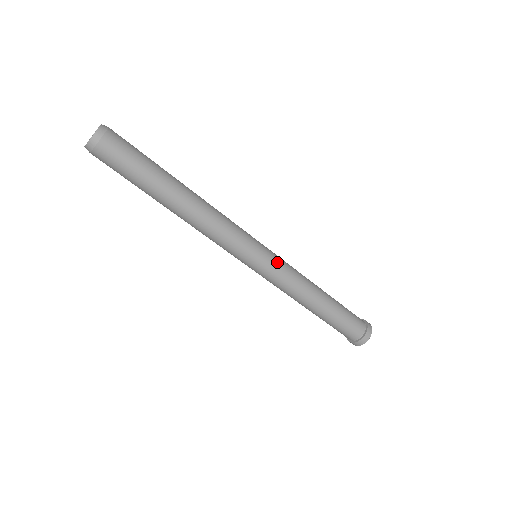
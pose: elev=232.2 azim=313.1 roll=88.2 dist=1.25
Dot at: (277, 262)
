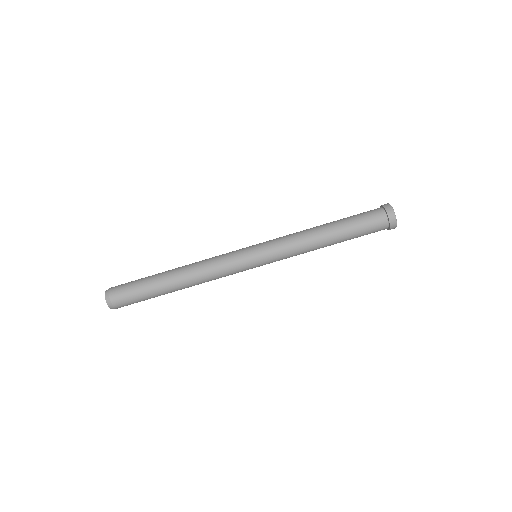
Dot at: (268, 245)
